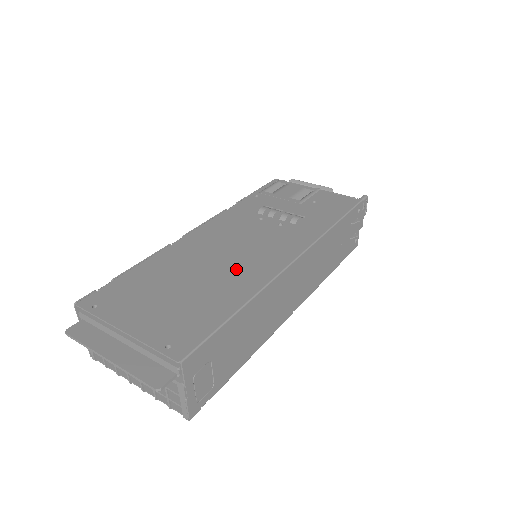
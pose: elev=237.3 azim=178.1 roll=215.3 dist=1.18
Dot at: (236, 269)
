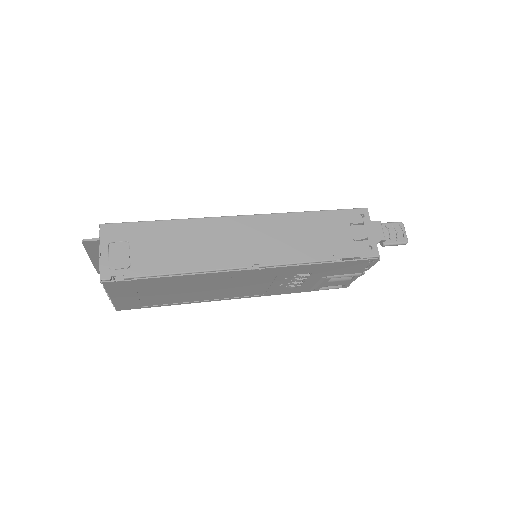
Dot at: occluded
